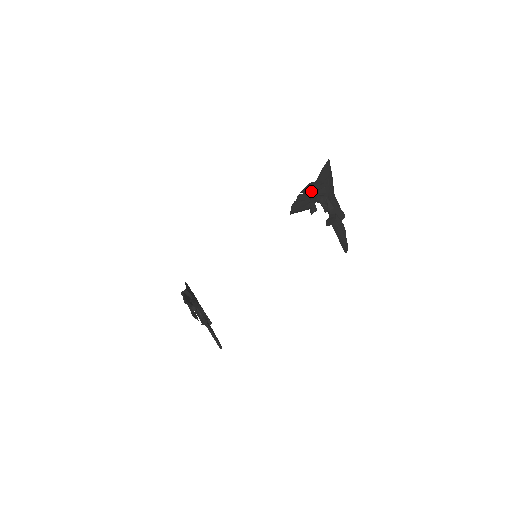
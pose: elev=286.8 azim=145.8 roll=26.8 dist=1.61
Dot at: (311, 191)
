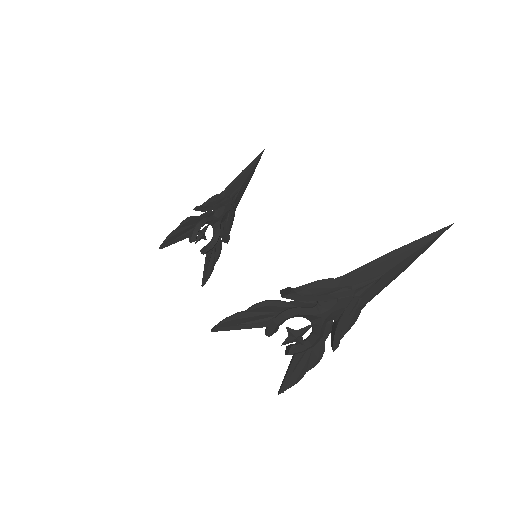
Dot at: (301, 297)
